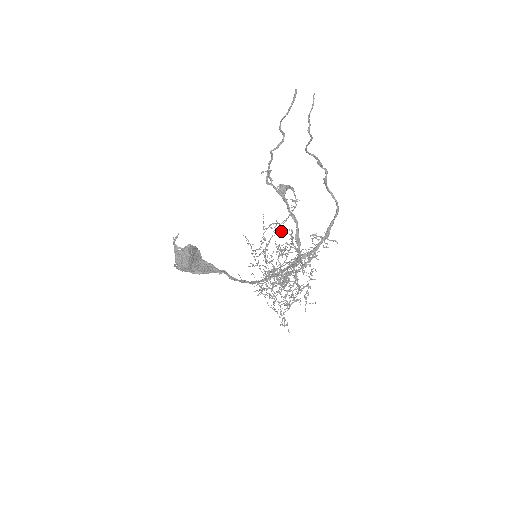
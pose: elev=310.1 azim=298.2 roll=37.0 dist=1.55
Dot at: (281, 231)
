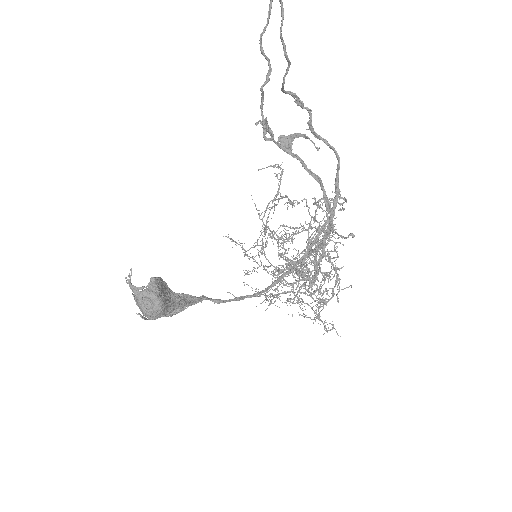
Dot at: (297, 204)
